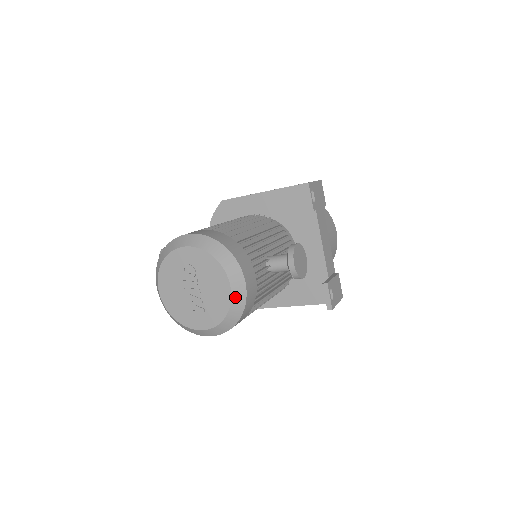
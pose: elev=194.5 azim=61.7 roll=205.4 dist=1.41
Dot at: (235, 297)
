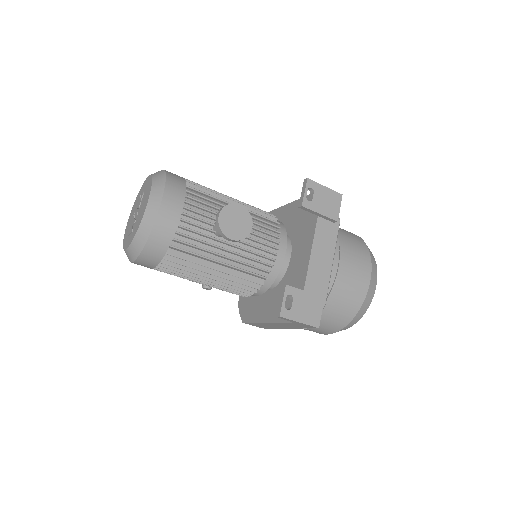
Dot at: (147, 215)
